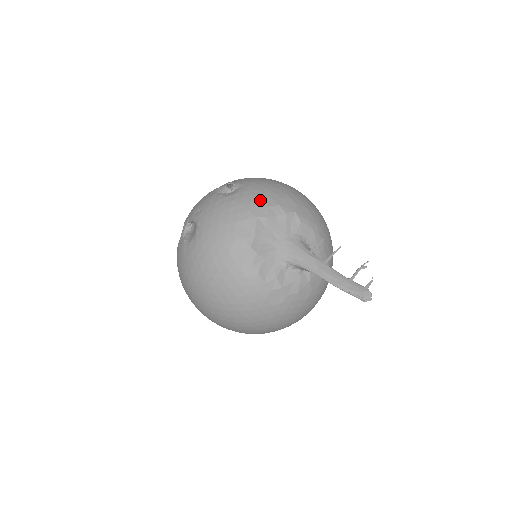
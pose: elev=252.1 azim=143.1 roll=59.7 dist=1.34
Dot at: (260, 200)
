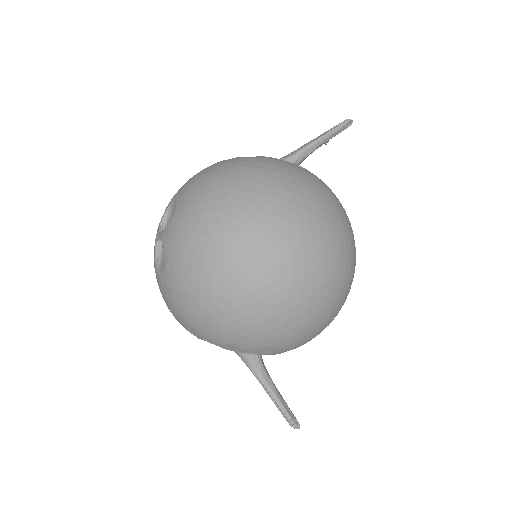
Dot at: occluded
